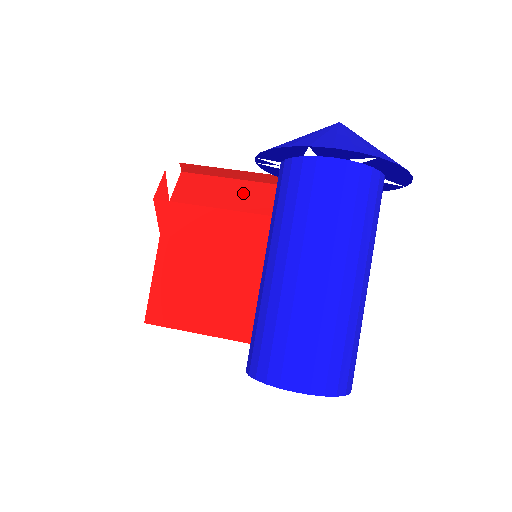
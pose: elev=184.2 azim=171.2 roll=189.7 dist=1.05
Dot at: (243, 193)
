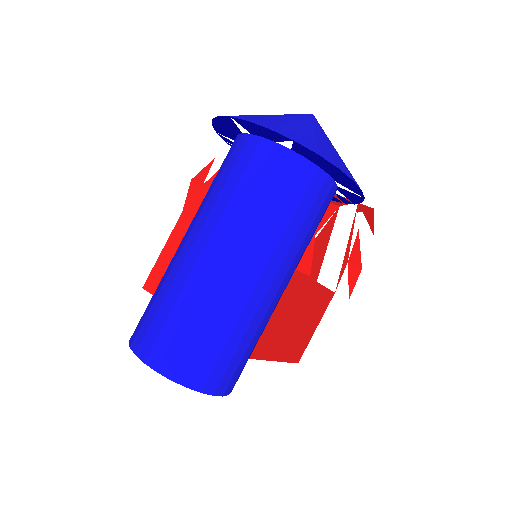
Dot at: occluded
